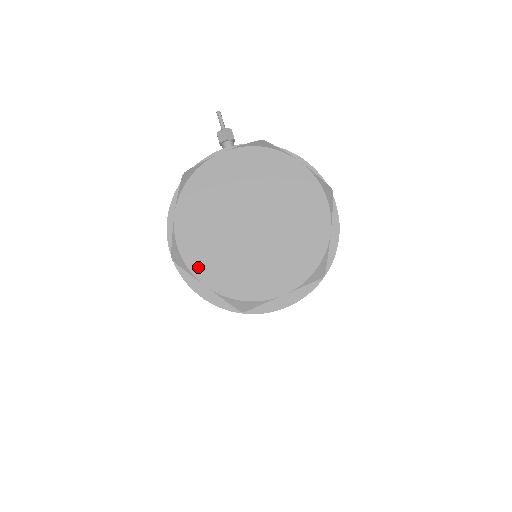
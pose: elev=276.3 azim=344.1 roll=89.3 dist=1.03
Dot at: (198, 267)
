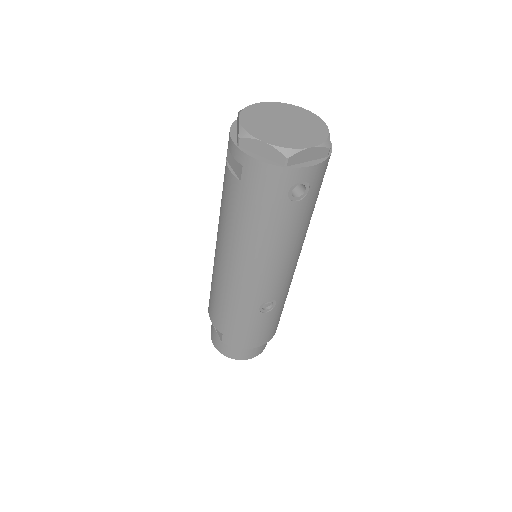
Dot at: (258, 135)
